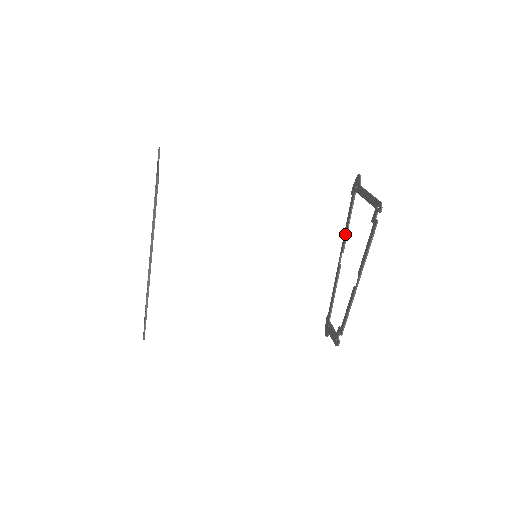
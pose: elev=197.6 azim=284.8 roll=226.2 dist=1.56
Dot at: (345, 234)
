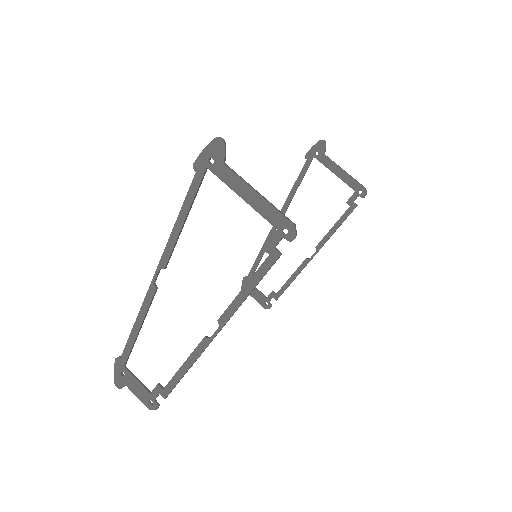
Dot at: (290, 199)
